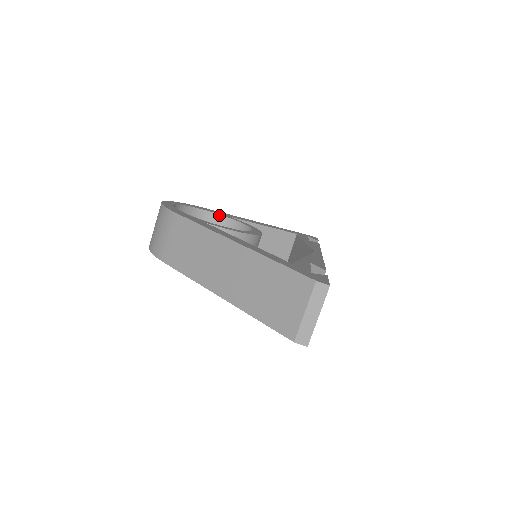
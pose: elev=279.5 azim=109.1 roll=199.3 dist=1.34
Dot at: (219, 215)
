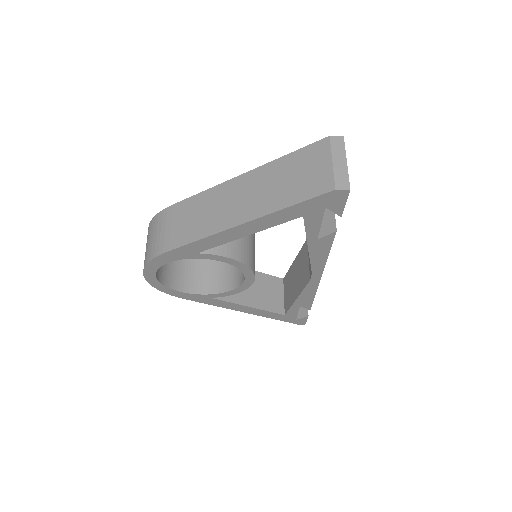
Dot at: occluded
